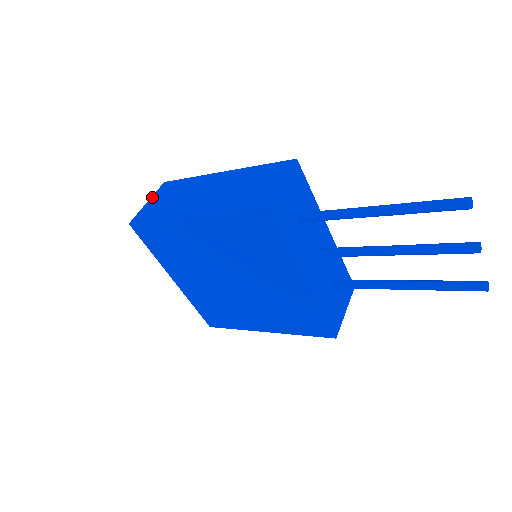
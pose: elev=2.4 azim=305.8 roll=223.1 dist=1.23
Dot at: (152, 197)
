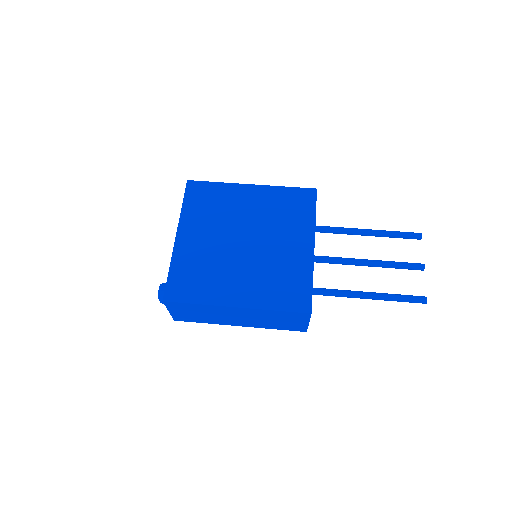
Dot at: (169, 310)
